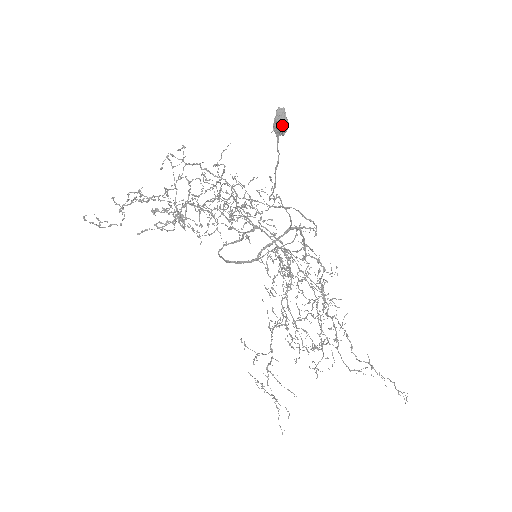
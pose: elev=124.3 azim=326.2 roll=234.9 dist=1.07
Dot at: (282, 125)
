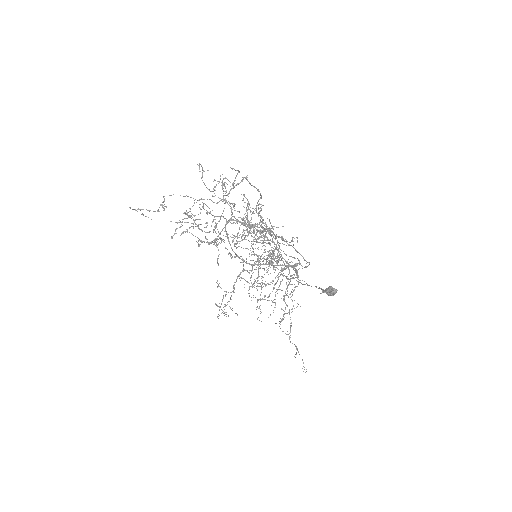
Dot at: (329, 295)
